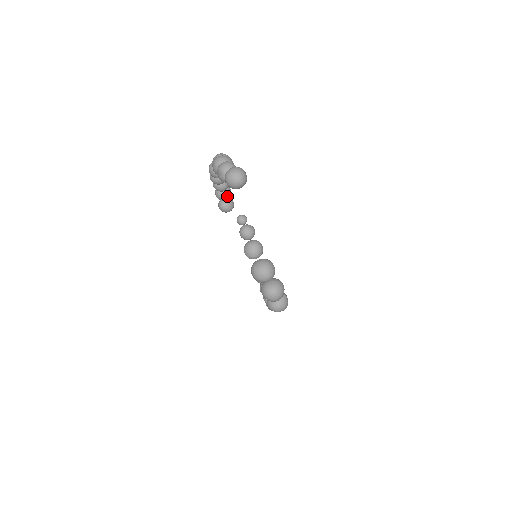
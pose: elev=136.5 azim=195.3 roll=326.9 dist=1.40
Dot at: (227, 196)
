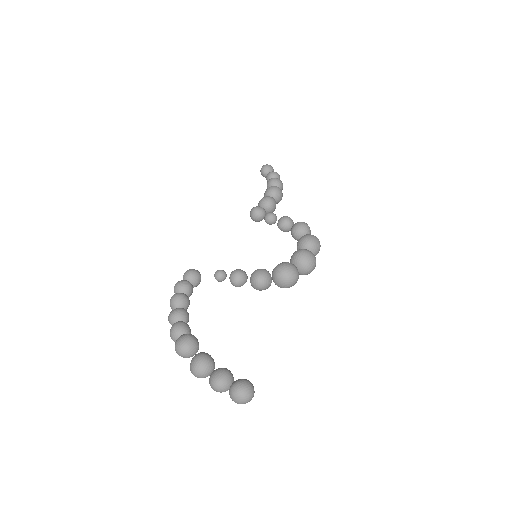
Dot at: (191, 290)
